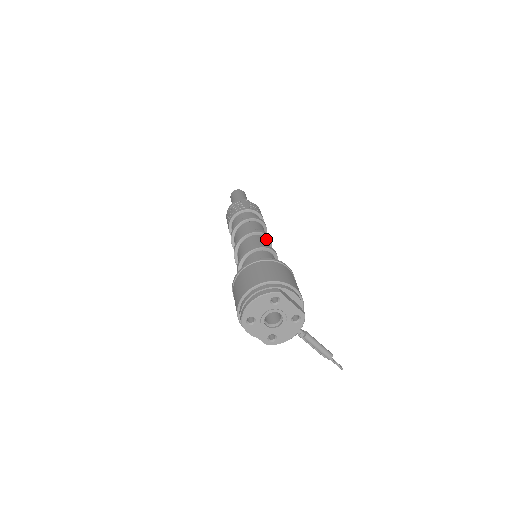
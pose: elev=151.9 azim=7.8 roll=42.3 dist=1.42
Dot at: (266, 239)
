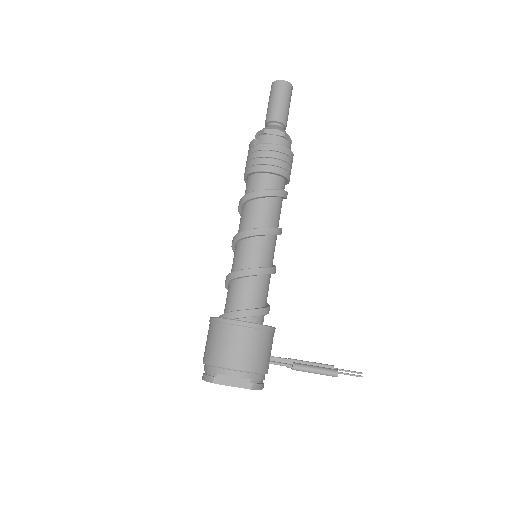
Dot at: (257, 239)
